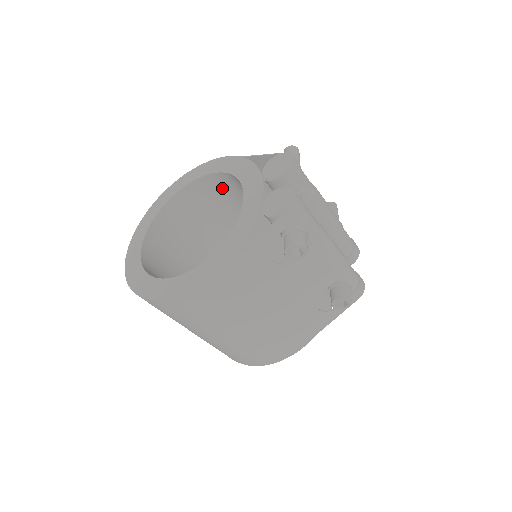
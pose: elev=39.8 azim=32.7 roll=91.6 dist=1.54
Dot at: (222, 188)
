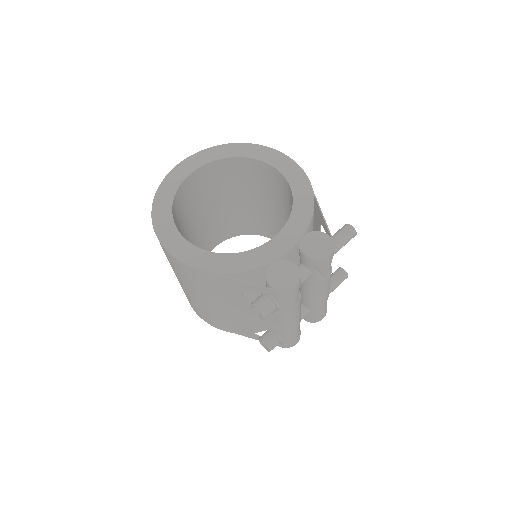
Dot at: (286, 192)
